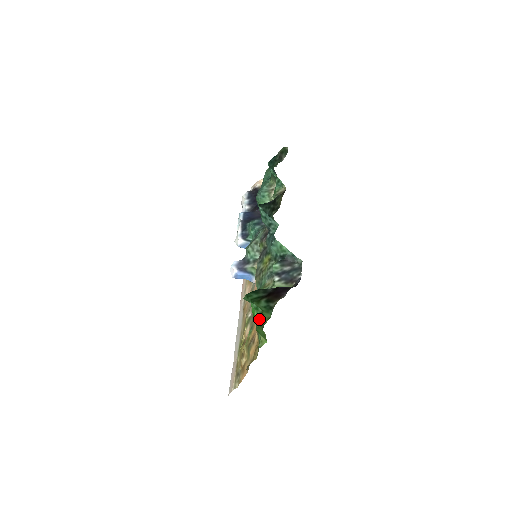
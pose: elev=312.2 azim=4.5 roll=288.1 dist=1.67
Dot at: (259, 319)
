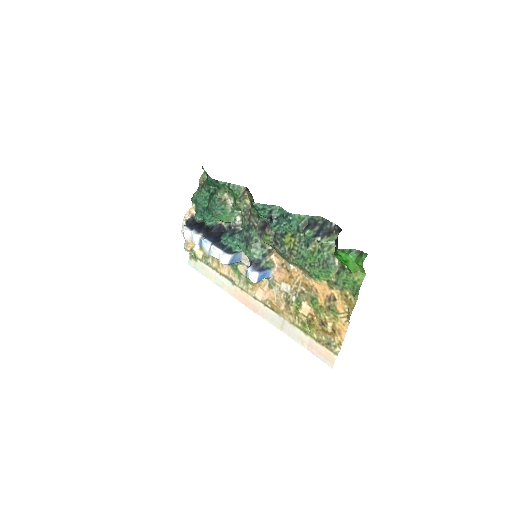
Dot at: (357, 257)
